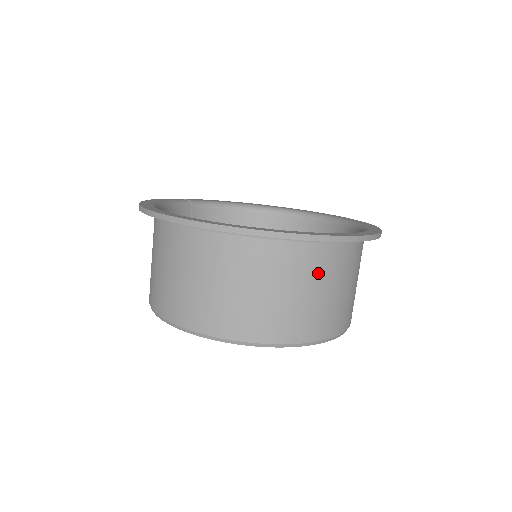
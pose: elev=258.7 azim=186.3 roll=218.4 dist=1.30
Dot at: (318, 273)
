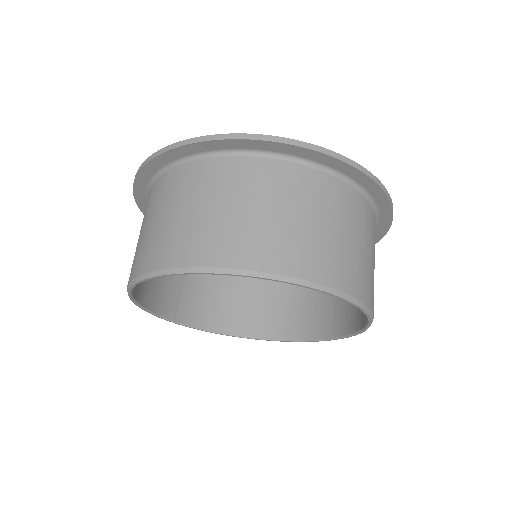
Dot at: (325, 204)
